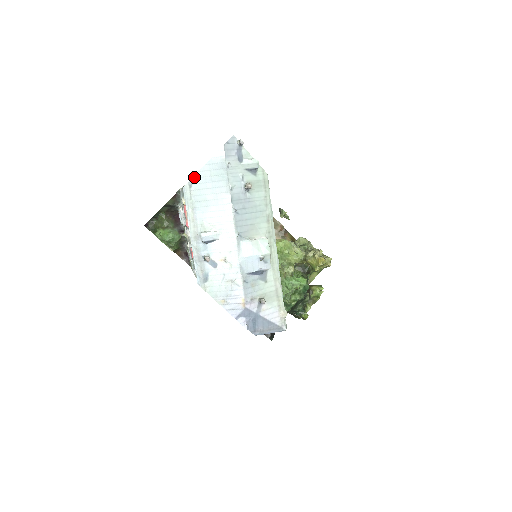
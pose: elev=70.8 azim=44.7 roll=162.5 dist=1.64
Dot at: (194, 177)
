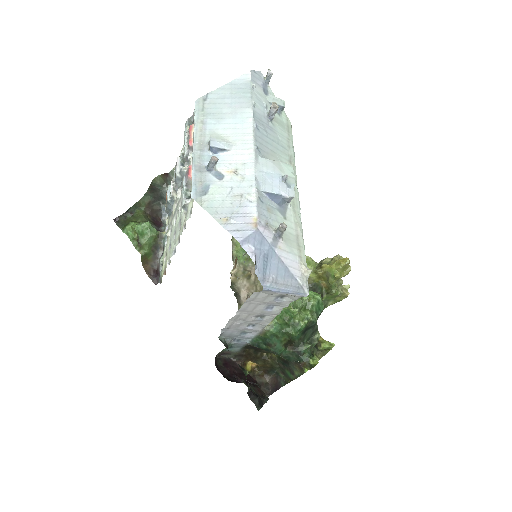
Dot at: (211, 93)
